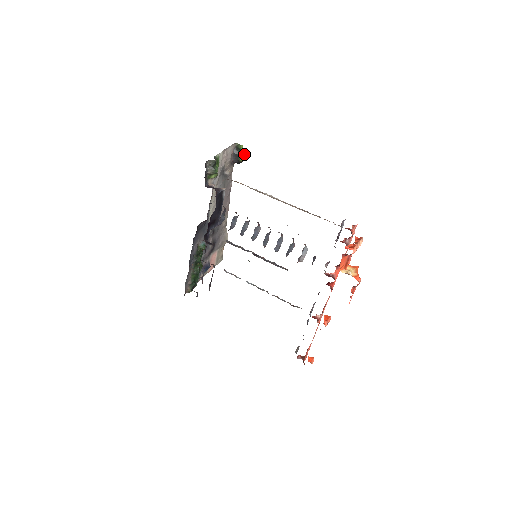
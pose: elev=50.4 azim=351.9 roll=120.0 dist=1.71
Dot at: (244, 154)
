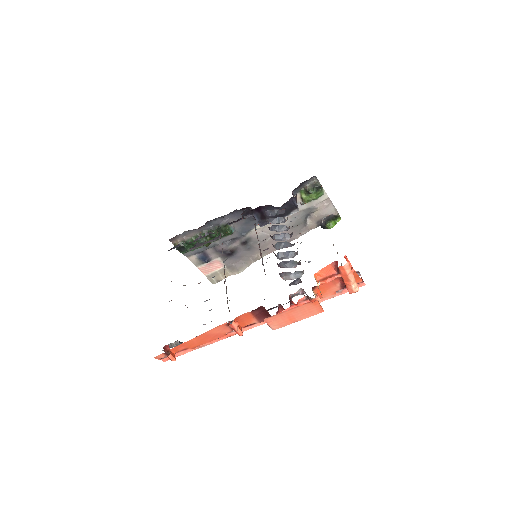
Dot at: (335, 224)
